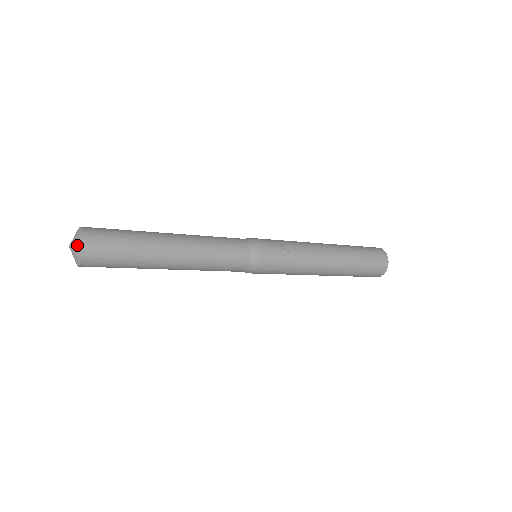
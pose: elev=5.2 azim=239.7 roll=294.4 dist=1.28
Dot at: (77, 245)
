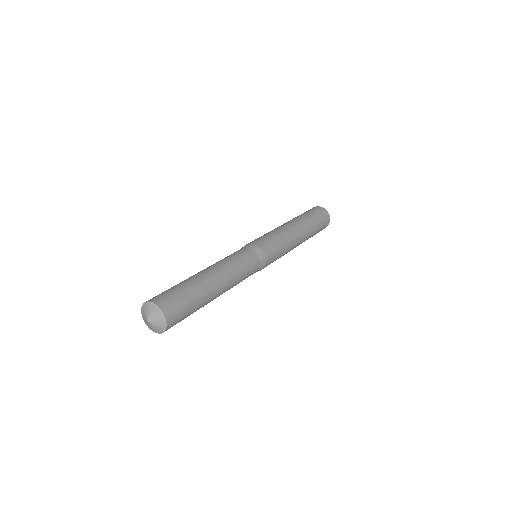
Dot at: (159, 323)
